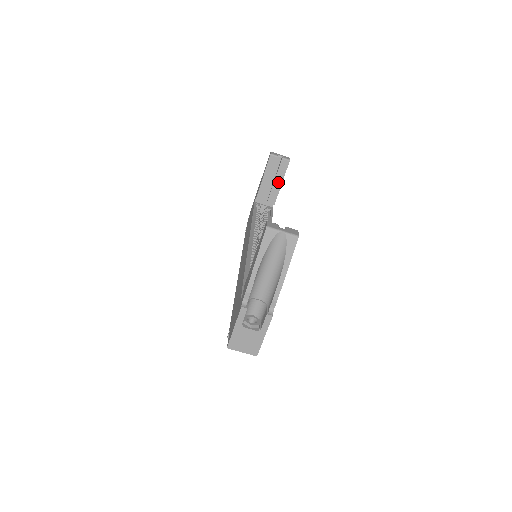
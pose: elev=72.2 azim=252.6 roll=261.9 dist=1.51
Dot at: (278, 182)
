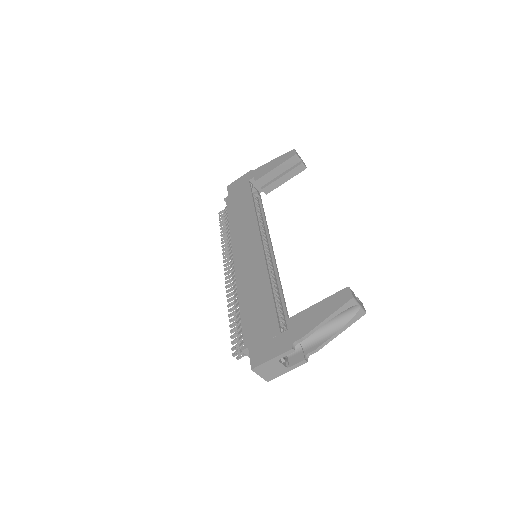
Dot at: (284, 179)
